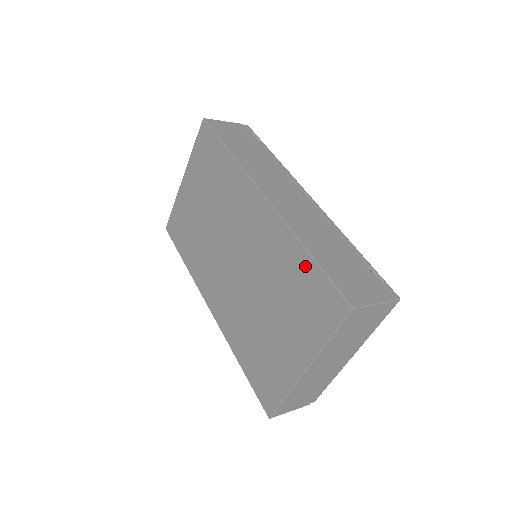
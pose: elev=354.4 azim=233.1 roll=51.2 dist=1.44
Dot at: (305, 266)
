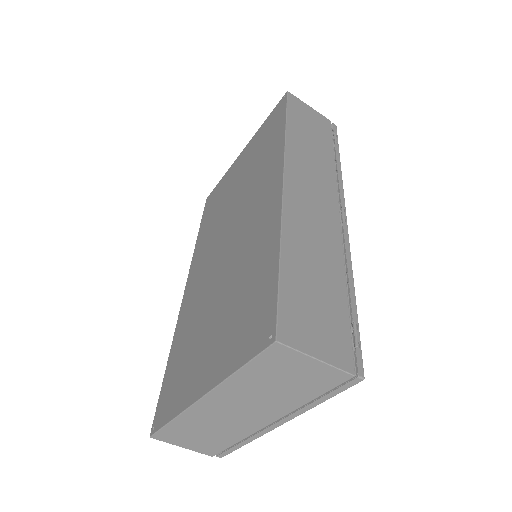
Dot at: (268, 269)
